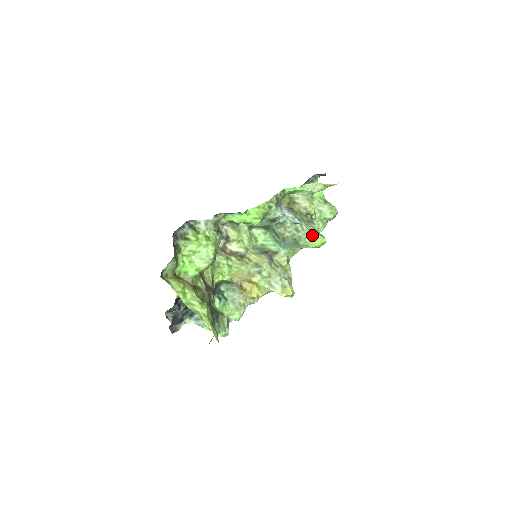
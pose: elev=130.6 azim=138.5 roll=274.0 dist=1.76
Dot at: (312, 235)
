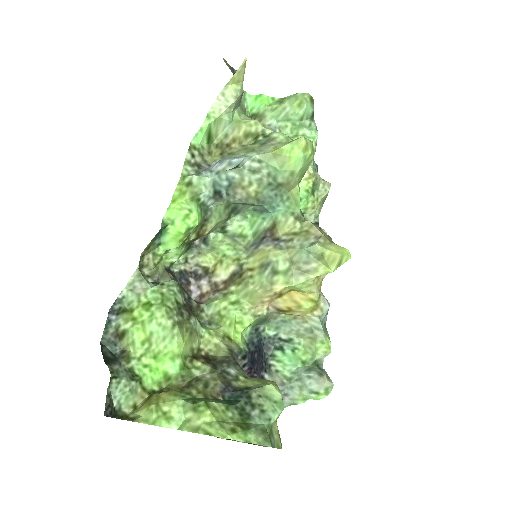
Dot at: (278, 154)
